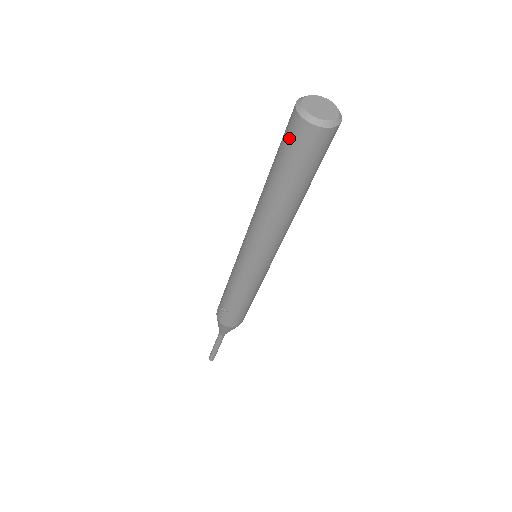
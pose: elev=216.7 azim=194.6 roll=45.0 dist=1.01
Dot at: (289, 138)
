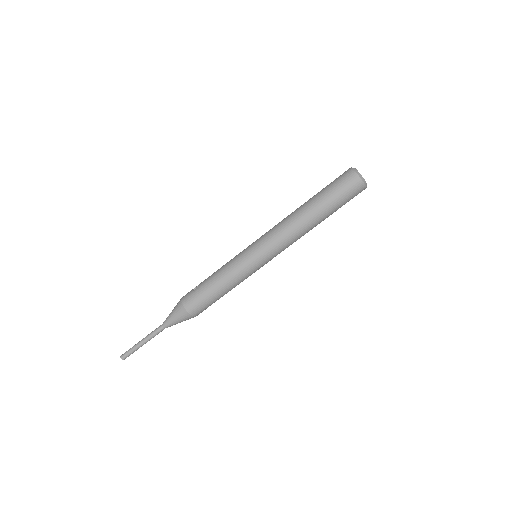
Dot at: (338, 177)
